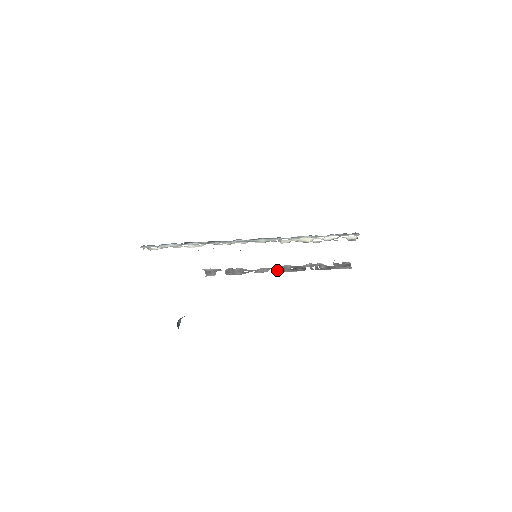
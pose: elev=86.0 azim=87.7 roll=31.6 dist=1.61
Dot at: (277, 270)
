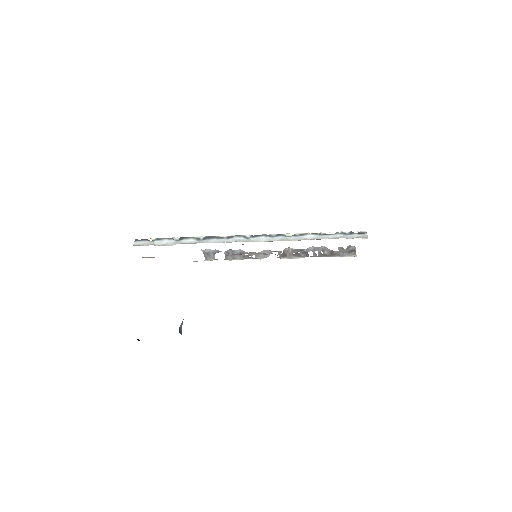
Dot at: occluded
